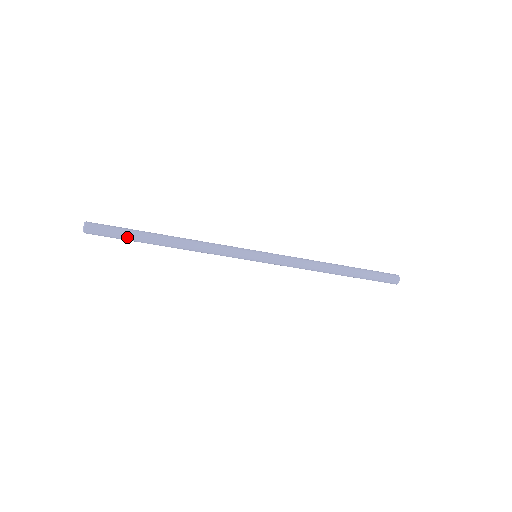
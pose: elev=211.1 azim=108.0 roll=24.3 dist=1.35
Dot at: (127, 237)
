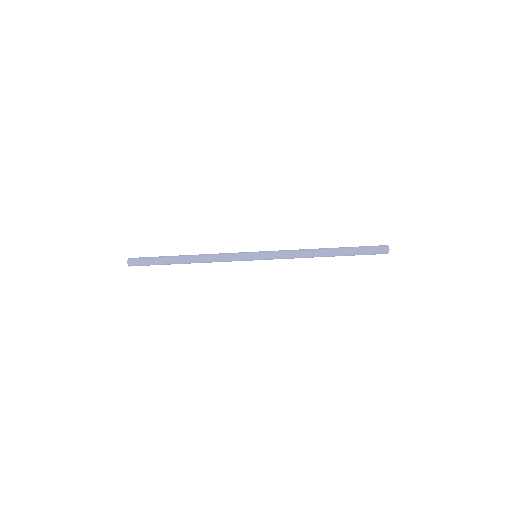
Dot at: (157, 262)
